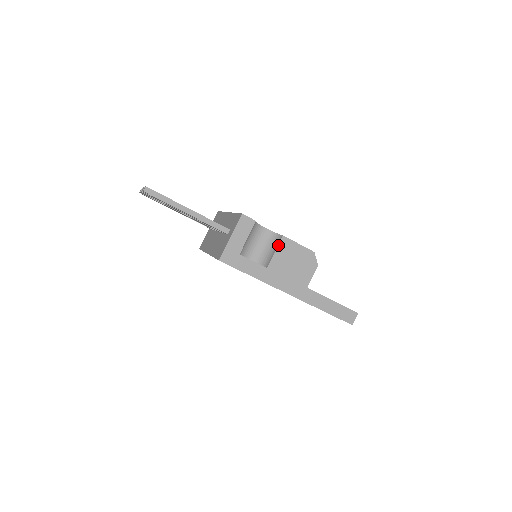
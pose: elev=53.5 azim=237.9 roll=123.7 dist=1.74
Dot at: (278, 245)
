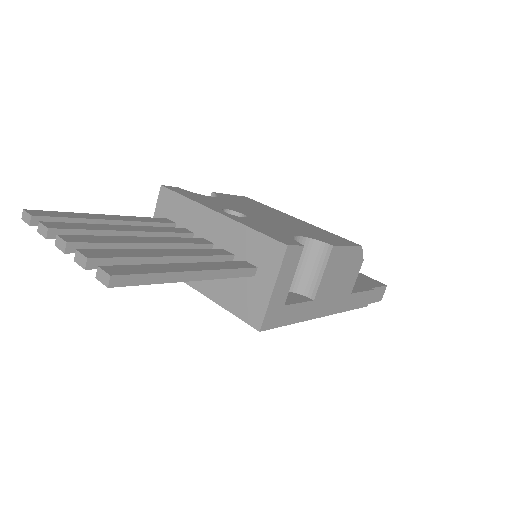
Dot at: (327, 262)
